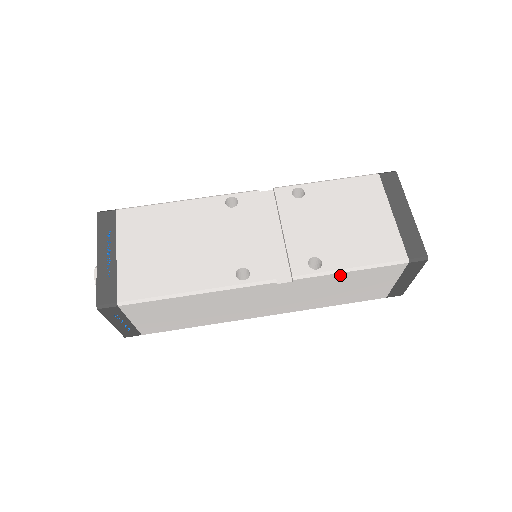
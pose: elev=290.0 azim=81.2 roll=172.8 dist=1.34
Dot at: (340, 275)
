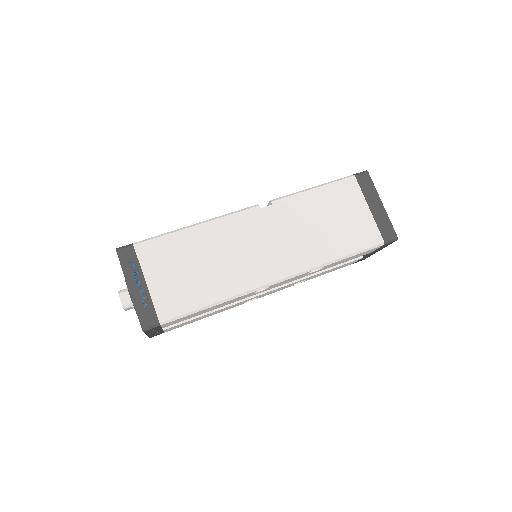
Dot at: (308, 195)
